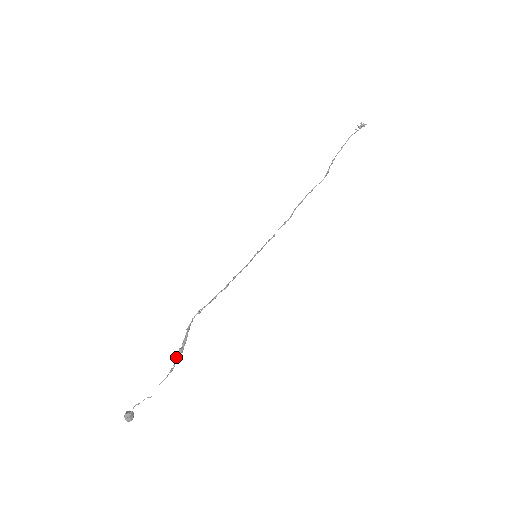
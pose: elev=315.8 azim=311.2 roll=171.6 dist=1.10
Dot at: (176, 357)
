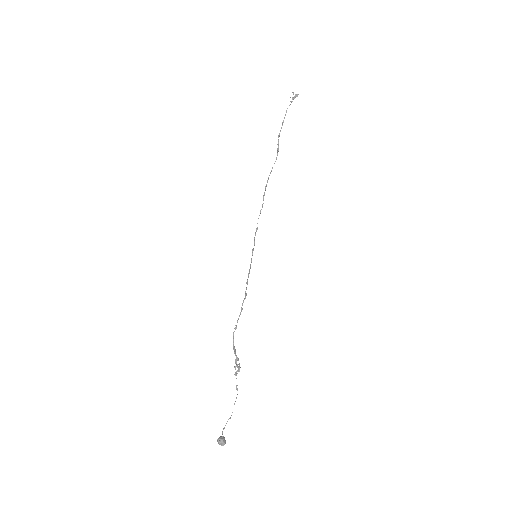
Dot at: (235, 375)
